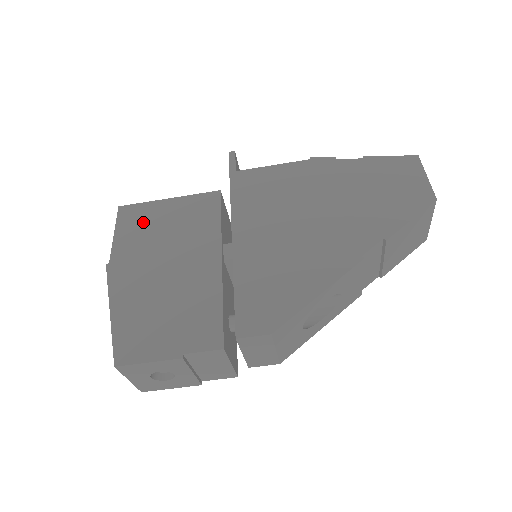
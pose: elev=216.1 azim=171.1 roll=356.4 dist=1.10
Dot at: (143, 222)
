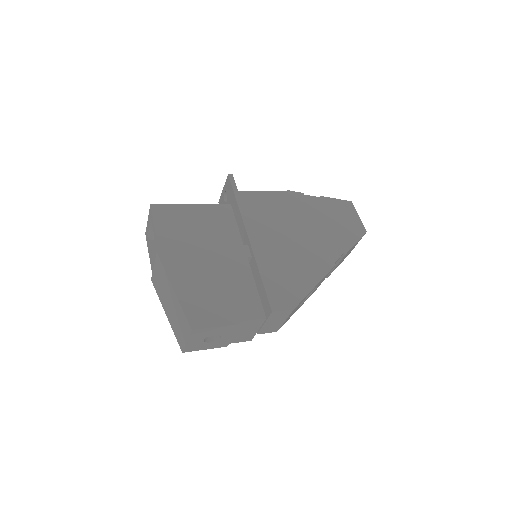
Dot at: (177, 221)
